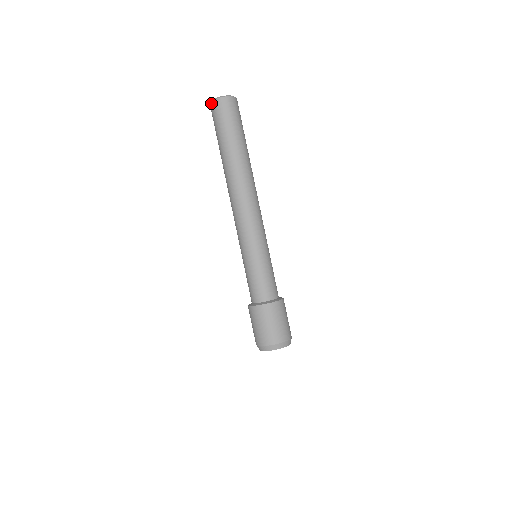
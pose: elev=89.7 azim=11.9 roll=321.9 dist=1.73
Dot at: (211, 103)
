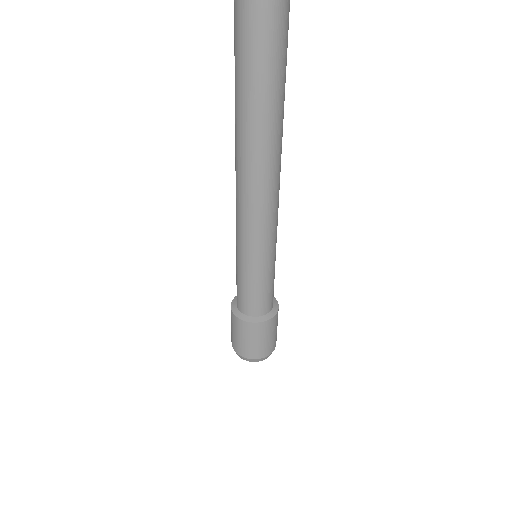
Dot at: out of frame
